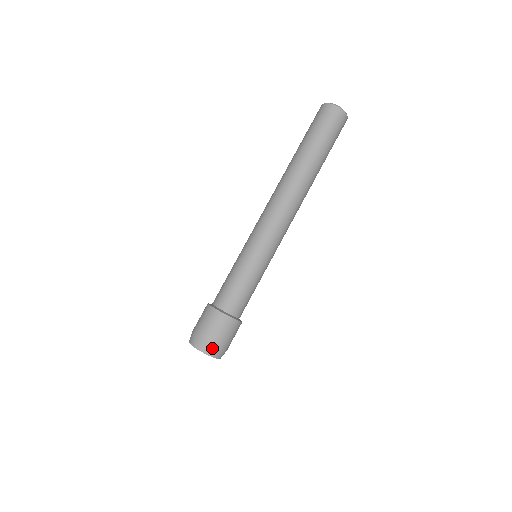
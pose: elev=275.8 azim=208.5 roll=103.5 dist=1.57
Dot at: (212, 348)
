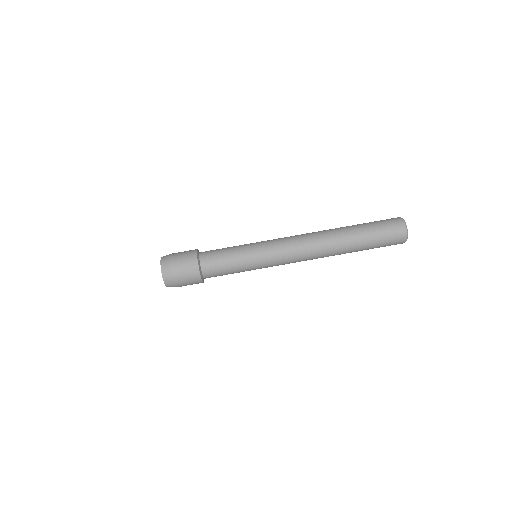
Dot at: (168, 267)
